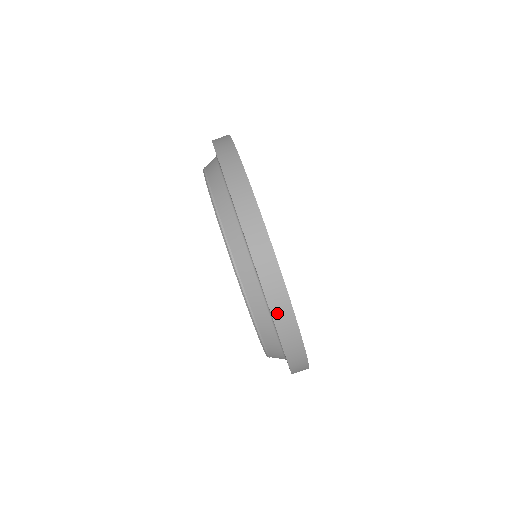
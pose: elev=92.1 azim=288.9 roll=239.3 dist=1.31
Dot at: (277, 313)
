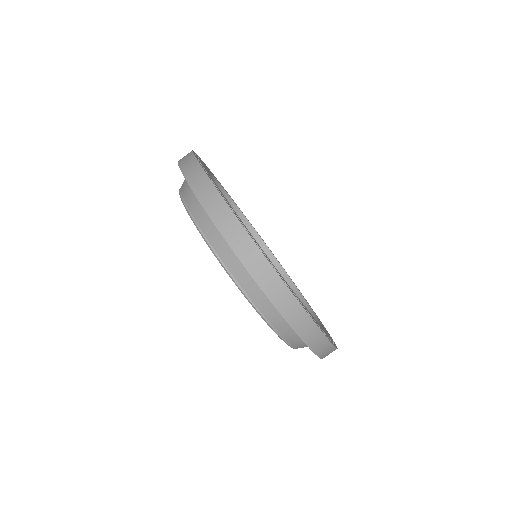
Dot at: (312, 344)
